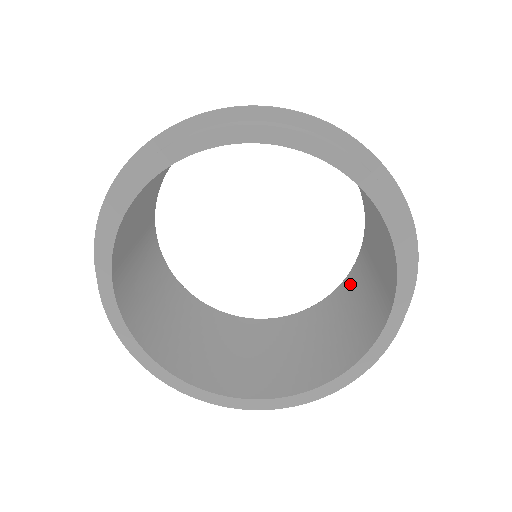
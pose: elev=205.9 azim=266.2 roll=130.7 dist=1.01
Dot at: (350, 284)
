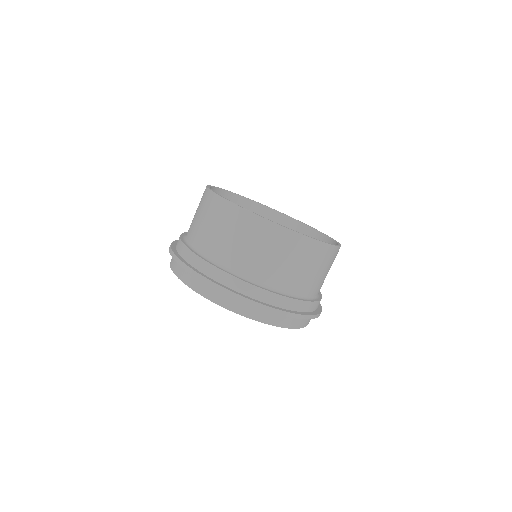
Dot at: occluded
